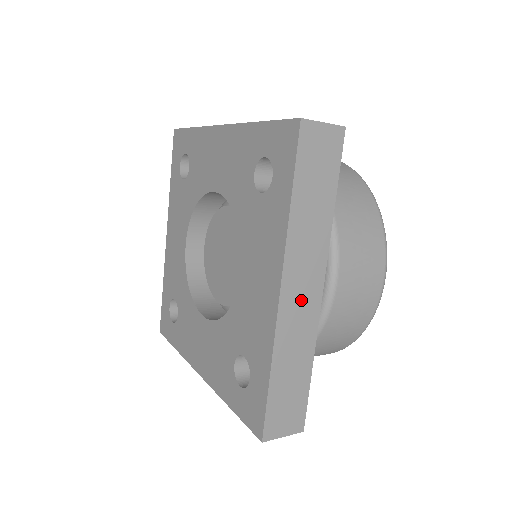
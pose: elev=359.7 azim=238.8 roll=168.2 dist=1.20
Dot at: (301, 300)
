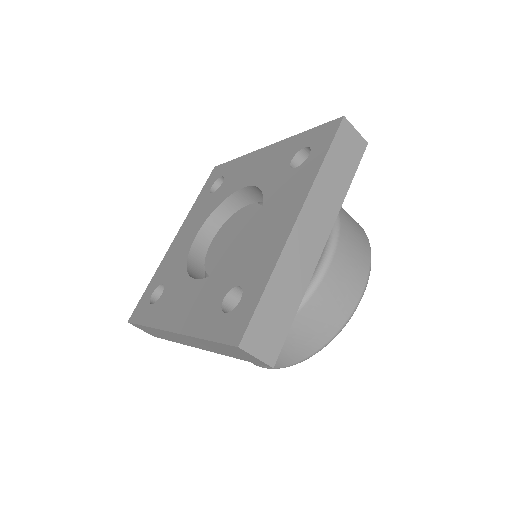
Dot at: (308, 239)
